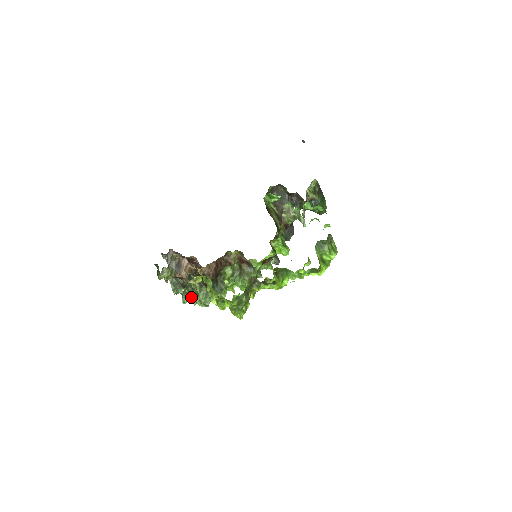
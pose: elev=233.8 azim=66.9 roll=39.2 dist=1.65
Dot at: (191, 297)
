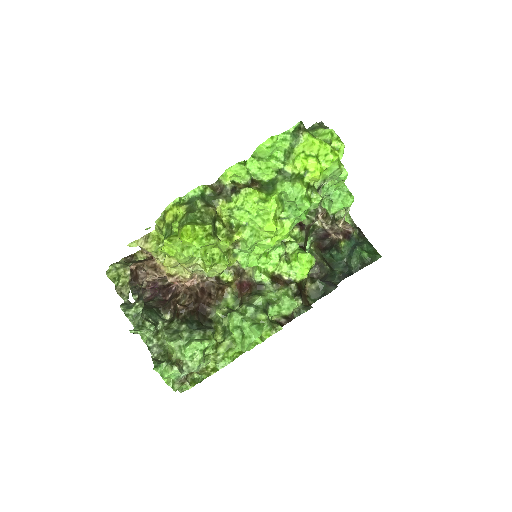
Dot at: (148, 330)
